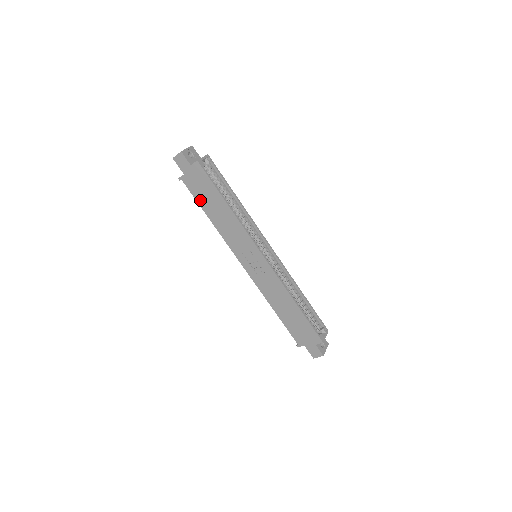
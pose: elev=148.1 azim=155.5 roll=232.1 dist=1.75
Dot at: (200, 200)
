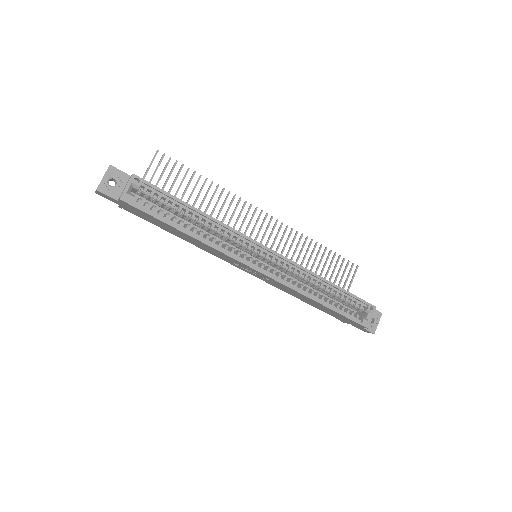
Dot at: (156, 225)
